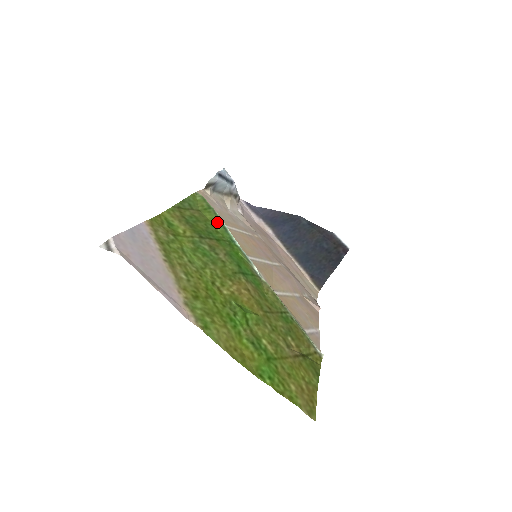
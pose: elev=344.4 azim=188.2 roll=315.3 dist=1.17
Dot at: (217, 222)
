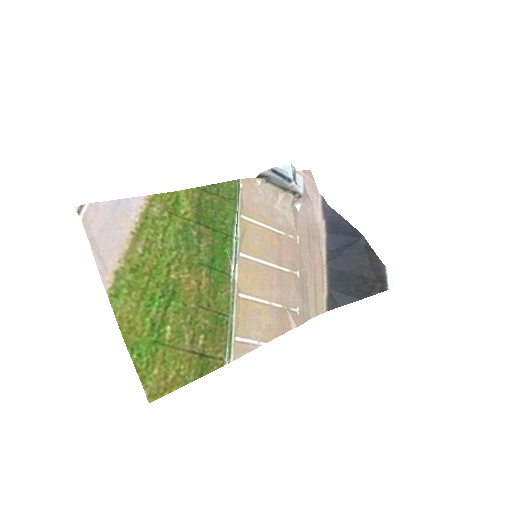
Dot at: (231, 214)
